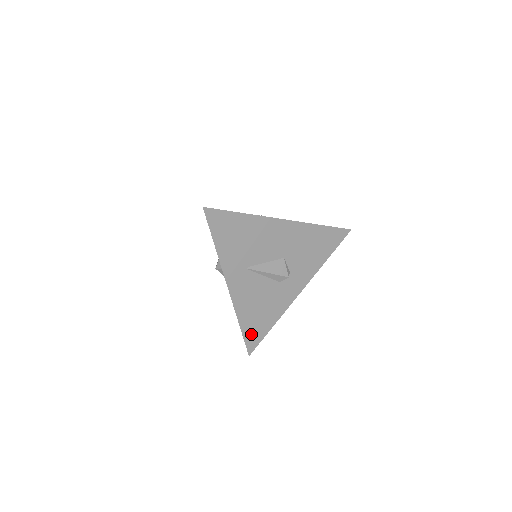
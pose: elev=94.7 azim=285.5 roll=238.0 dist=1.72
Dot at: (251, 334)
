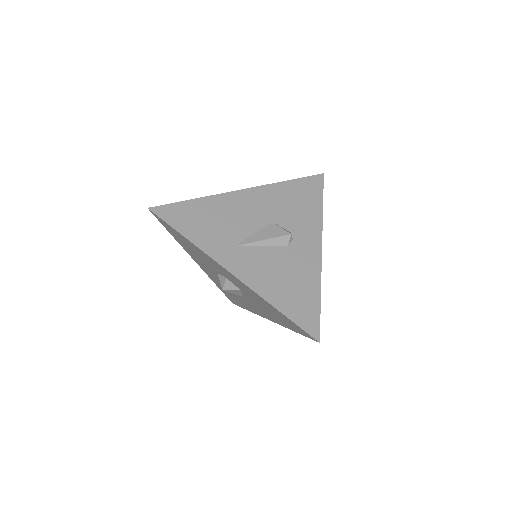
Dot at: (300, 314)
